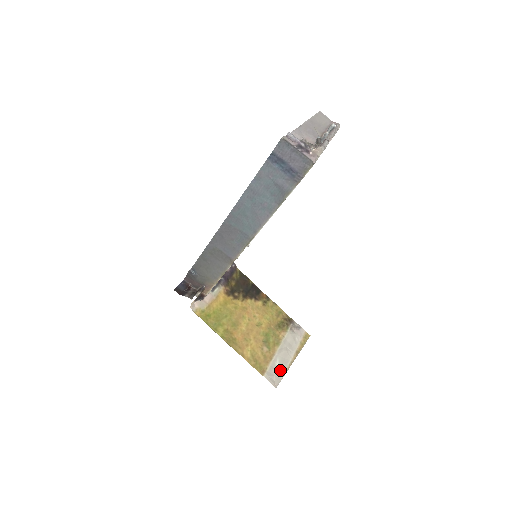
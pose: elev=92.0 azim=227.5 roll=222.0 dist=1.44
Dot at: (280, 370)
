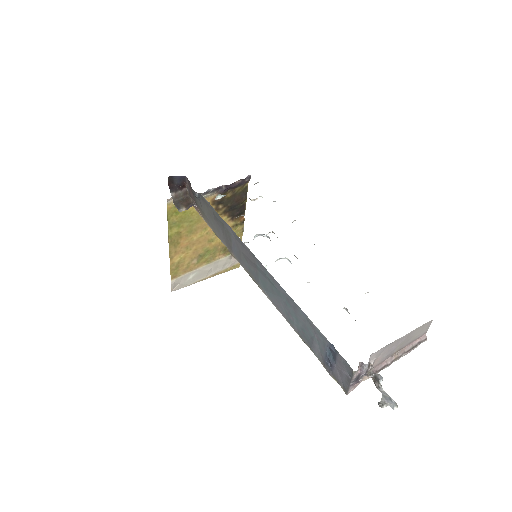
Dot at: (189, 281)
